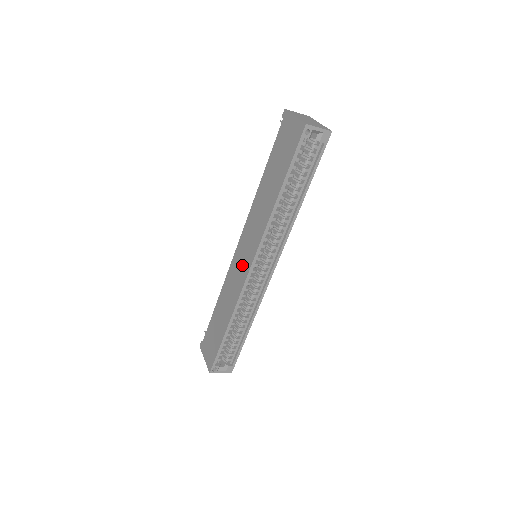
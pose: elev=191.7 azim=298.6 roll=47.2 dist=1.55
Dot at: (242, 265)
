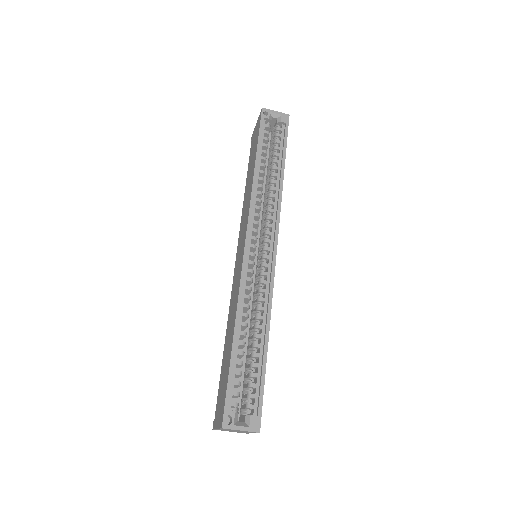
Dot at: (239, 260)
